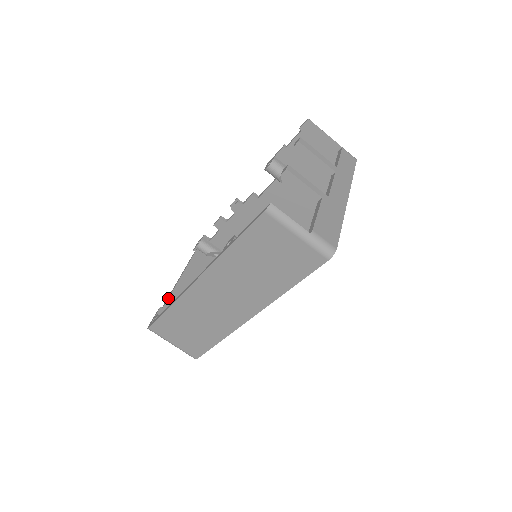
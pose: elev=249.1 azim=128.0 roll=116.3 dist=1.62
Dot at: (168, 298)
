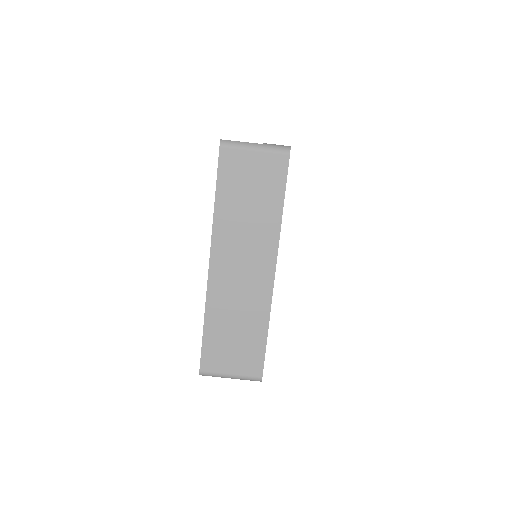
Dot at: occluded
